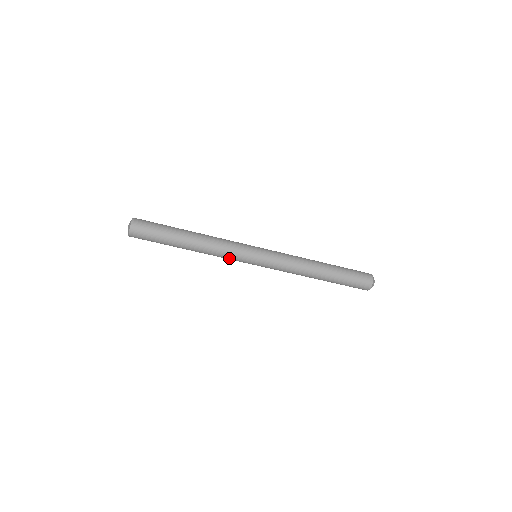
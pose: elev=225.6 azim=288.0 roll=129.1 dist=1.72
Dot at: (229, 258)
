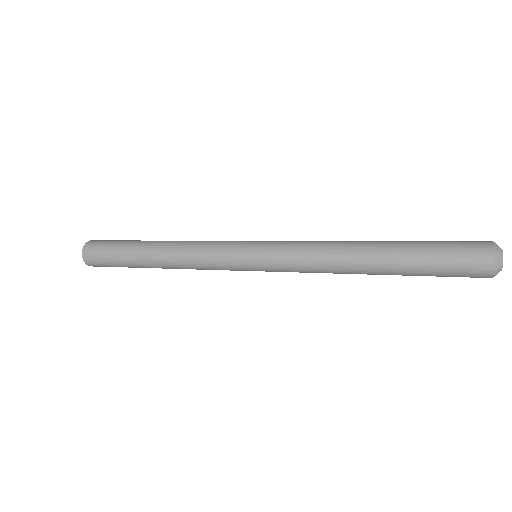
Dot at: occluded
